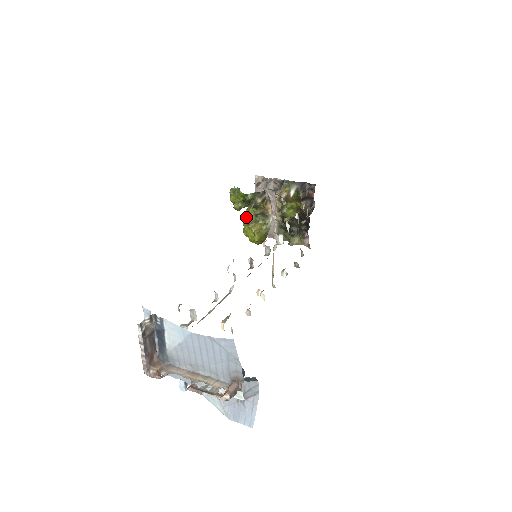
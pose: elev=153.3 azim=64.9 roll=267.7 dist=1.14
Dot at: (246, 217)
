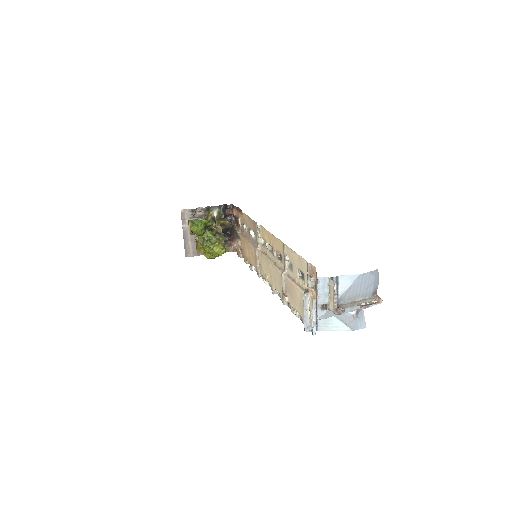
Dot at: (201, 241)
